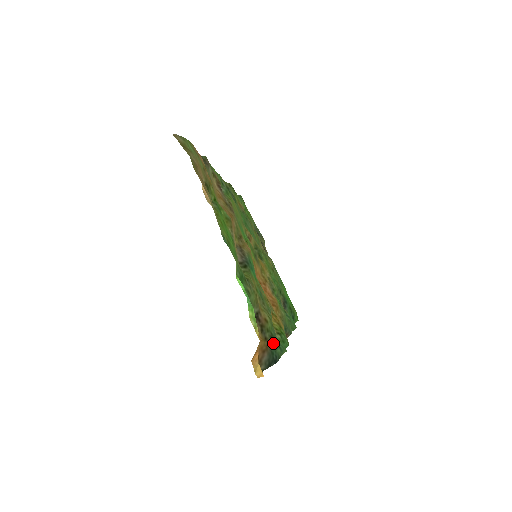
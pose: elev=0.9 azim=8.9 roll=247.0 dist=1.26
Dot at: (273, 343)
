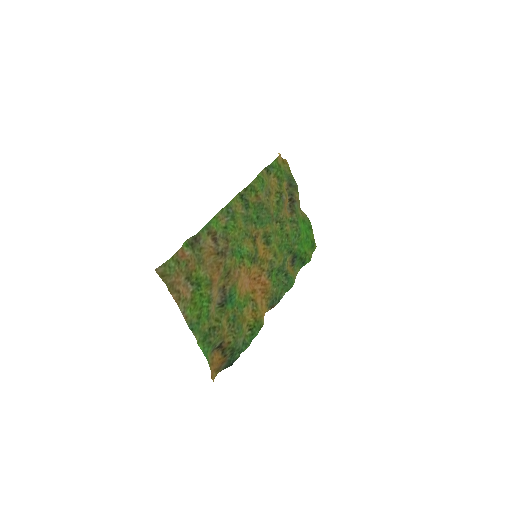
Dot at: (233, 354)
